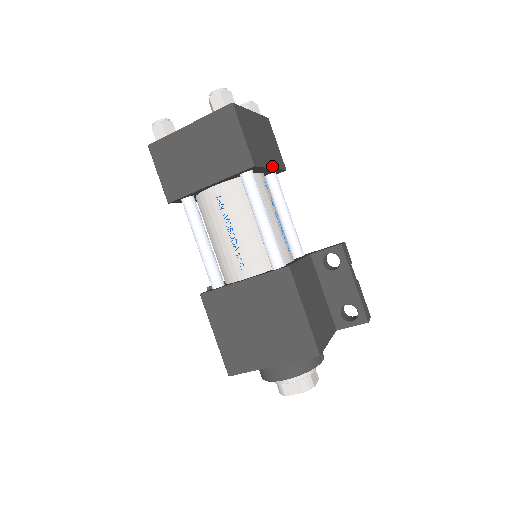
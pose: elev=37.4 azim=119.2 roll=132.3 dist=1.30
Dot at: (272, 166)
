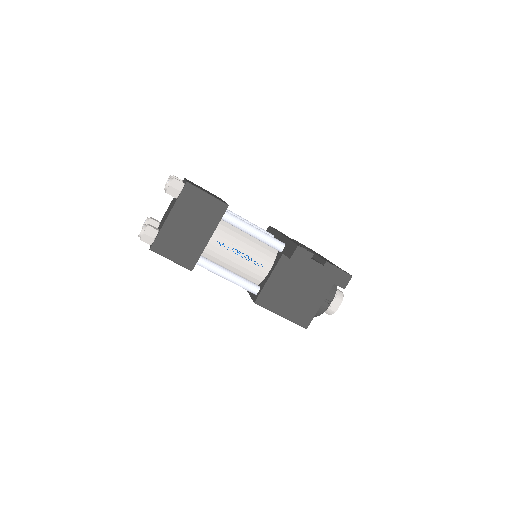
Dot at: (210, 235)
